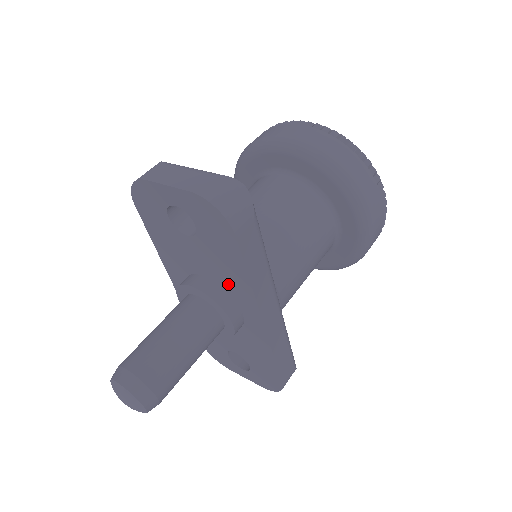
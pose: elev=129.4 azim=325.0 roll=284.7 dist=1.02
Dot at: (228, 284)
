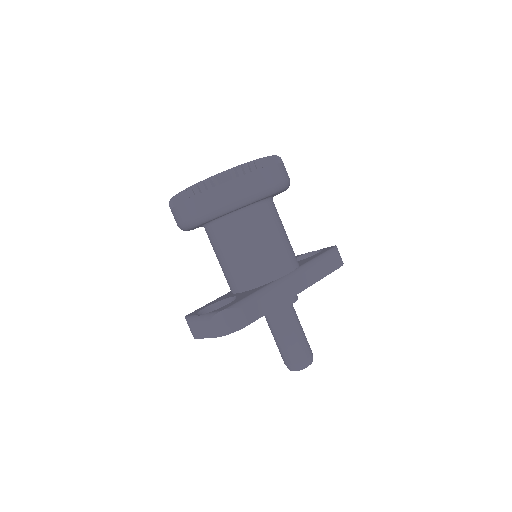
Dot at: occluded
